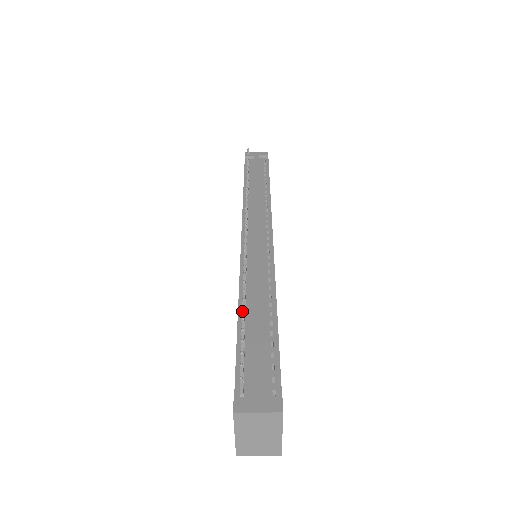
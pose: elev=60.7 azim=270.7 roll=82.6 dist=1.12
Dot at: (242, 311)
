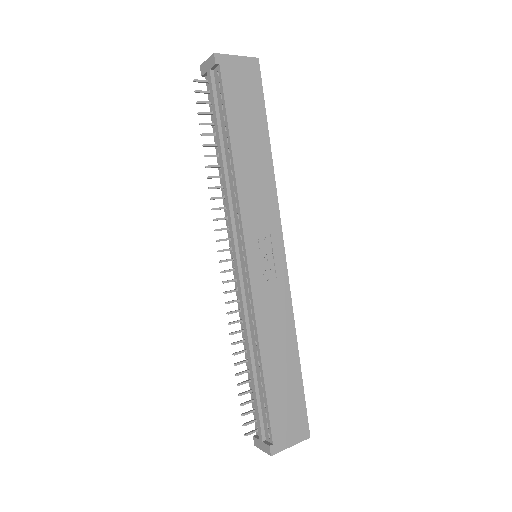
Dot at: (237, 375)
